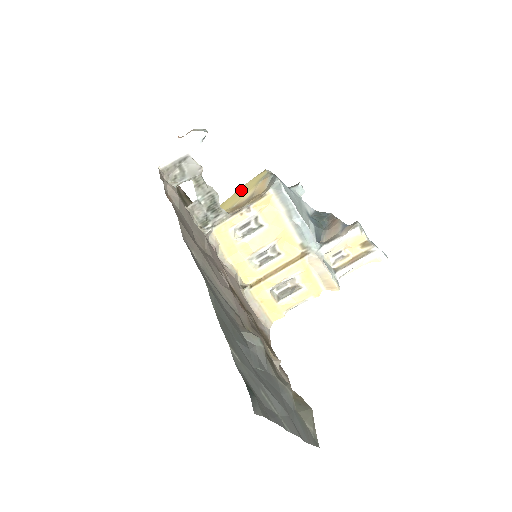
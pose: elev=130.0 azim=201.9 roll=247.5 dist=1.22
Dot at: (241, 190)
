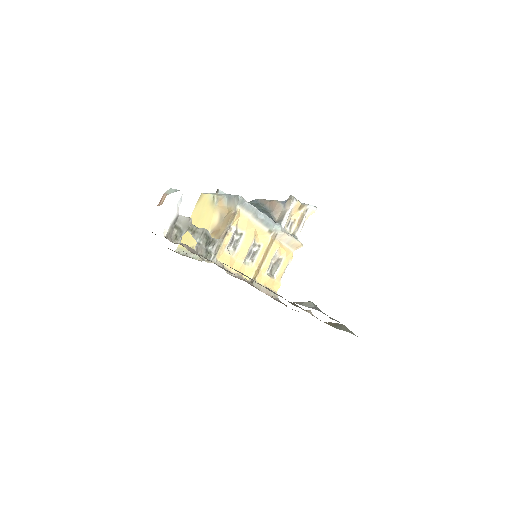
Dot at: (196, 218)
